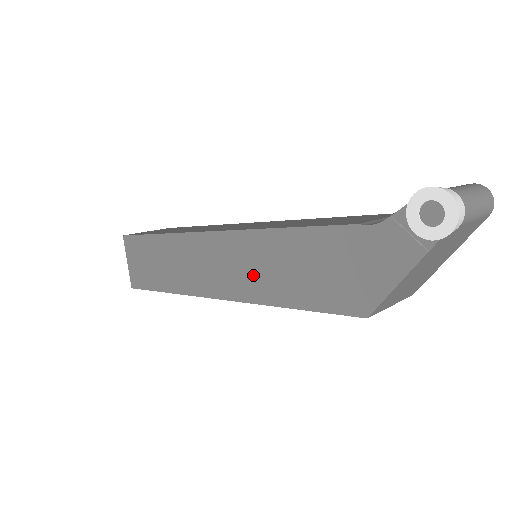
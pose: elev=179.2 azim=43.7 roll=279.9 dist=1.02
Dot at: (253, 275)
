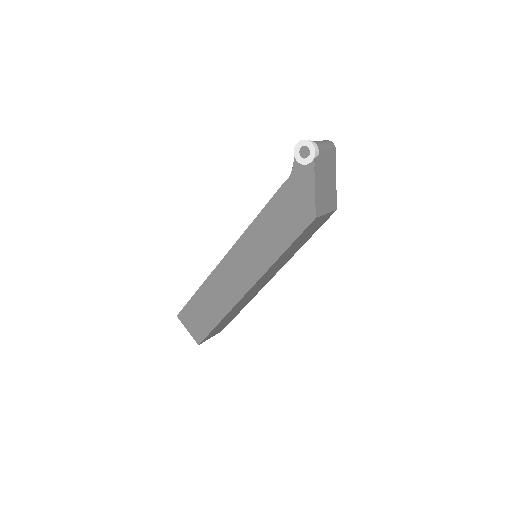
Dot at: (258, 255)
